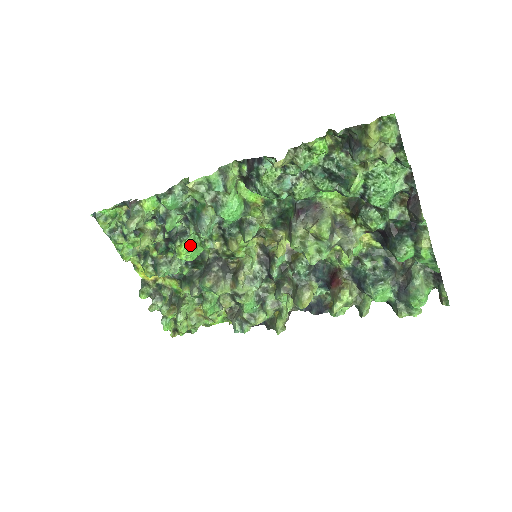
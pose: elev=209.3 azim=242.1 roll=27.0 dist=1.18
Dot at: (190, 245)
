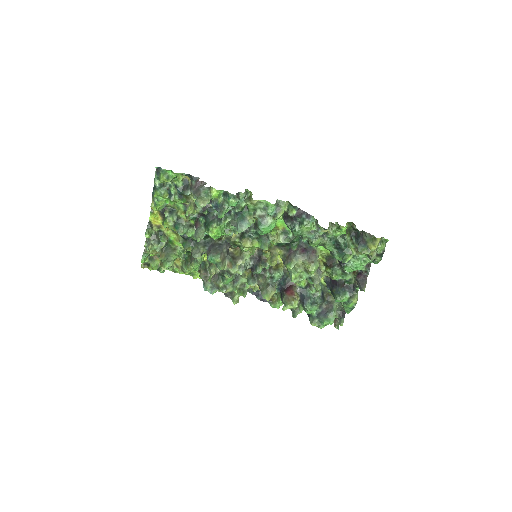
Dot at: (221, 230)
